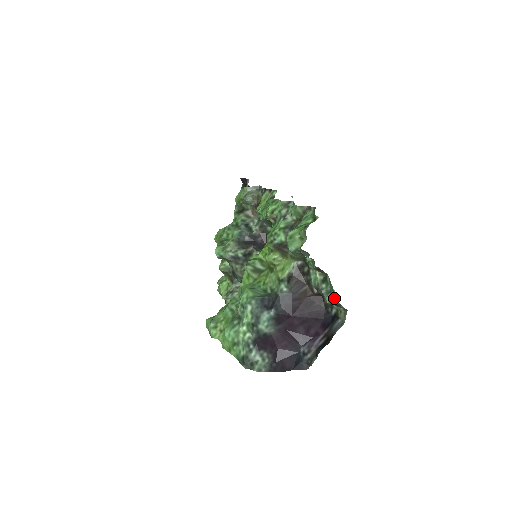
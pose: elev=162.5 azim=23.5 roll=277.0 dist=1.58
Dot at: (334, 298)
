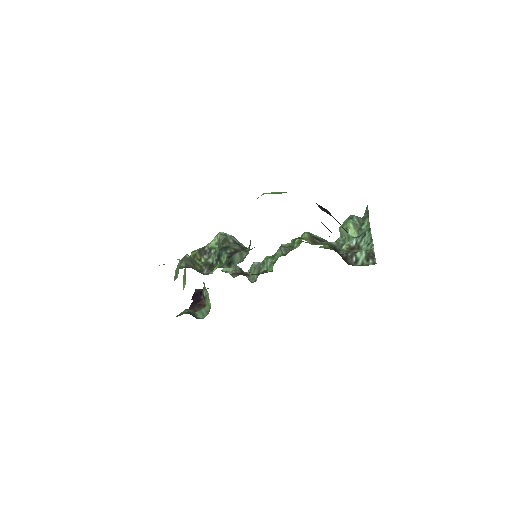
Dot at: (372, 249)
